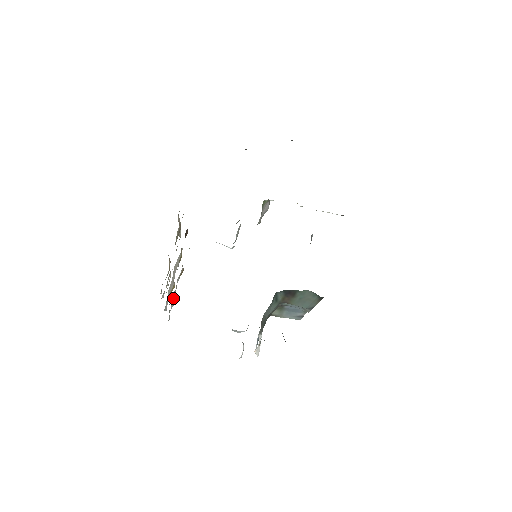
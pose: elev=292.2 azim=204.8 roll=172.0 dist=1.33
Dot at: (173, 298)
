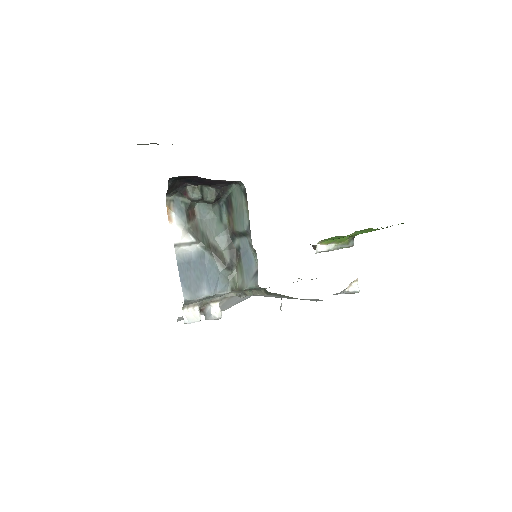
Dot at: occluded
